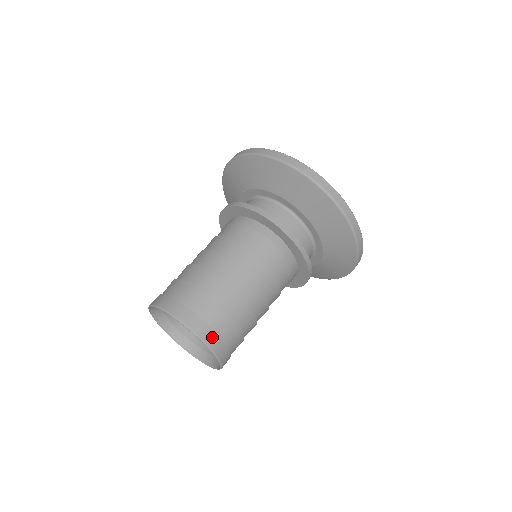
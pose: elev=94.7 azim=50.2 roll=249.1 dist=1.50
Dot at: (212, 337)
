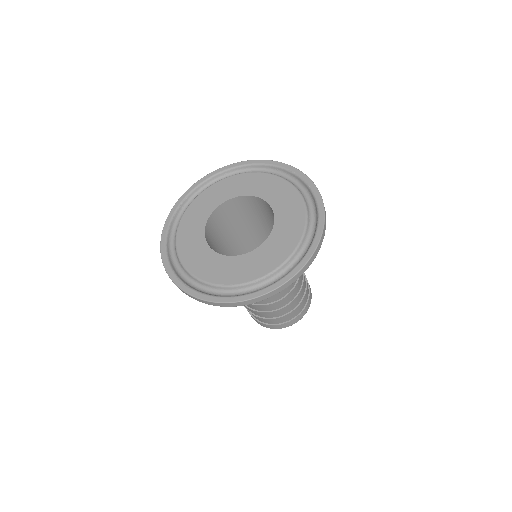
Dot at: (297, 319)
